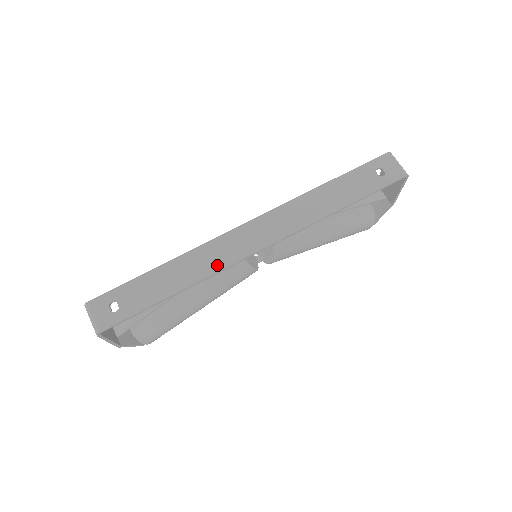
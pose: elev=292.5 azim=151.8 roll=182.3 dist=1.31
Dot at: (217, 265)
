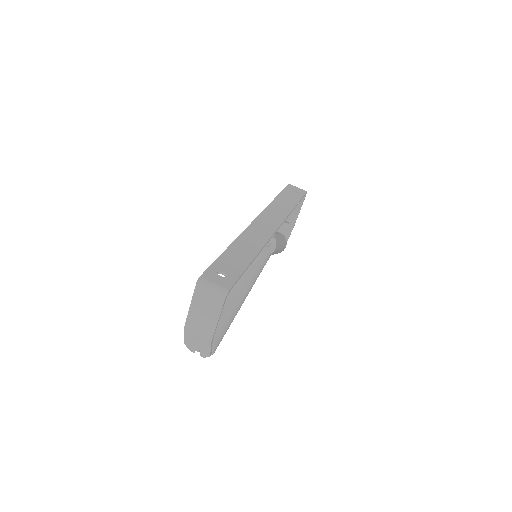
Dot at: (262, 240)
